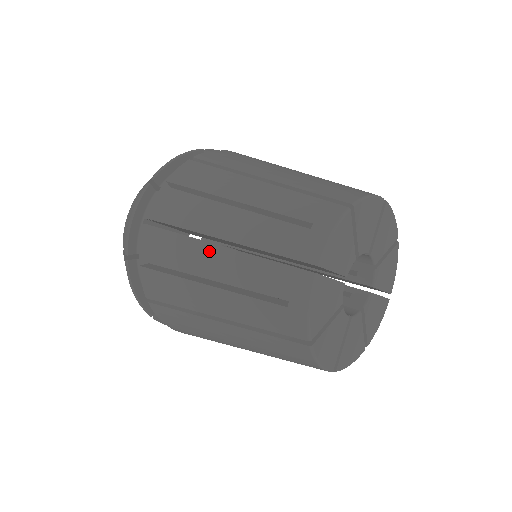
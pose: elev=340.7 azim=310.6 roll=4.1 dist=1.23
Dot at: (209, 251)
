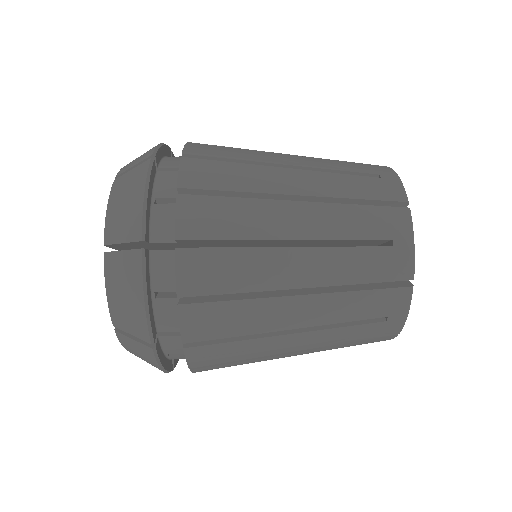
Dot at: (288, 305)
